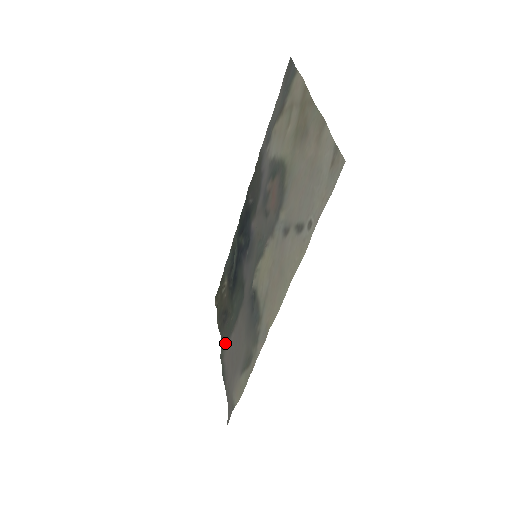
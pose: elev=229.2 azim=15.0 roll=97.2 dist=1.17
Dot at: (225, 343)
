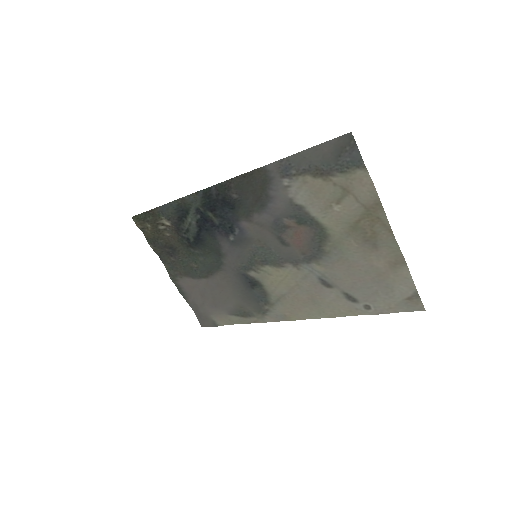
Dot at: (180, 273)
